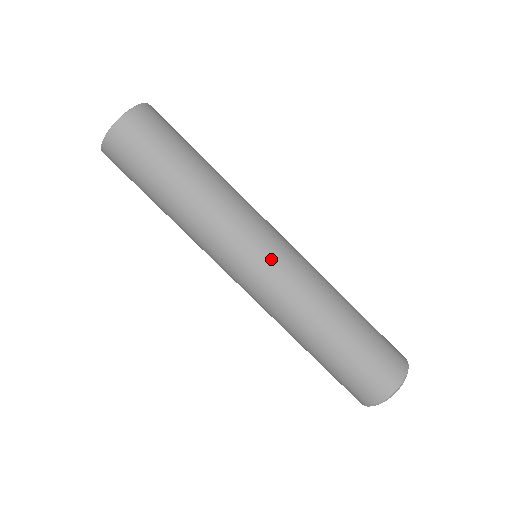
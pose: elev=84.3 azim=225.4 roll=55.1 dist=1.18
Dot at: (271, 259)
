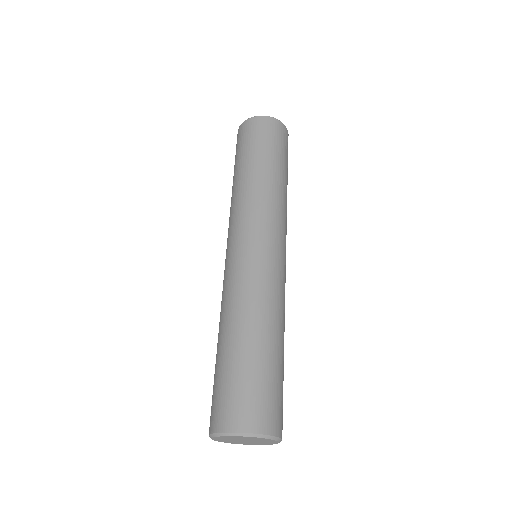
Dot at: (285, 262)
